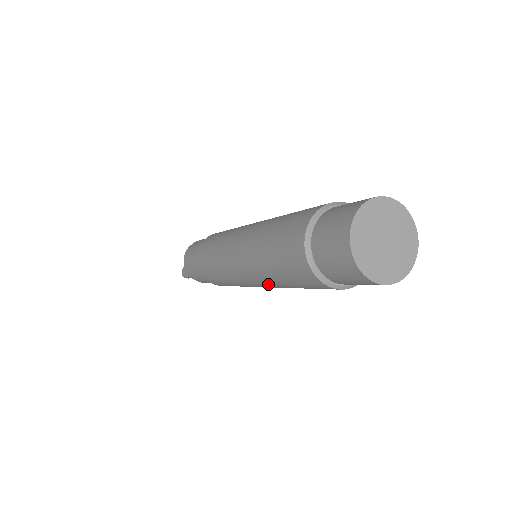
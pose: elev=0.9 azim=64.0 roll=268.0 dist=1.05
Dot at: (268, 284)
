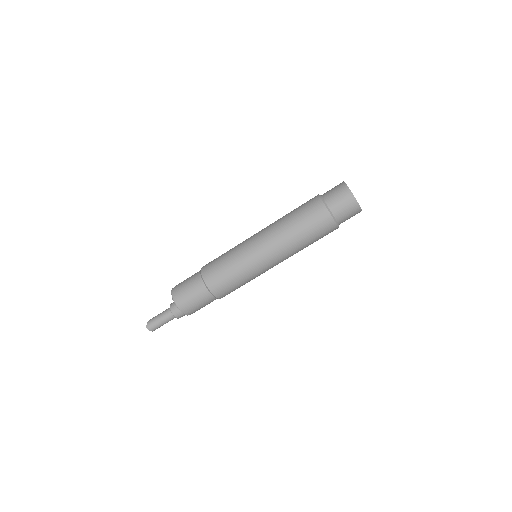
Dot at: (284, 246)
